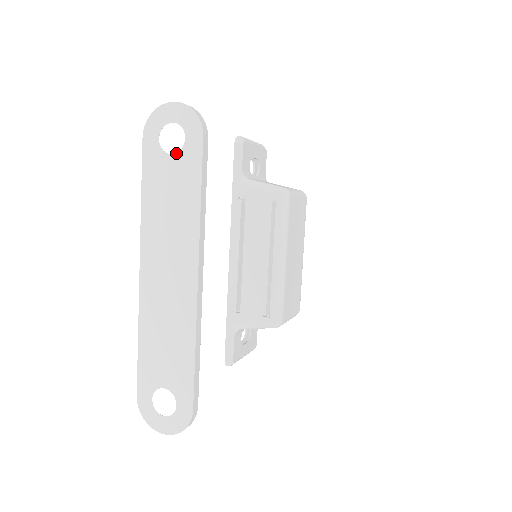
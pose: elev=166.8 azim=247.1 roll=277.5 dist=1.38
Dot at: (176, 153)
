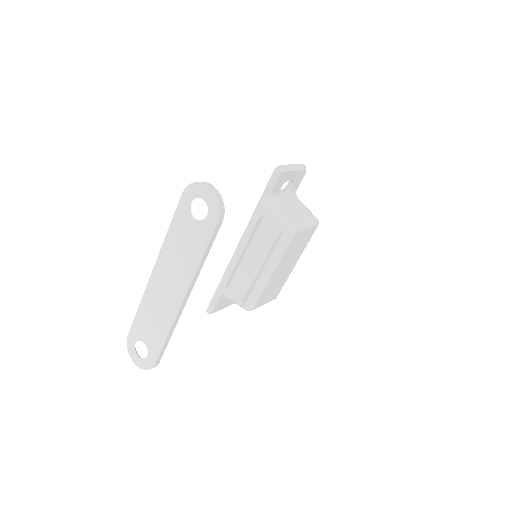
Dot at: (198, 220)
